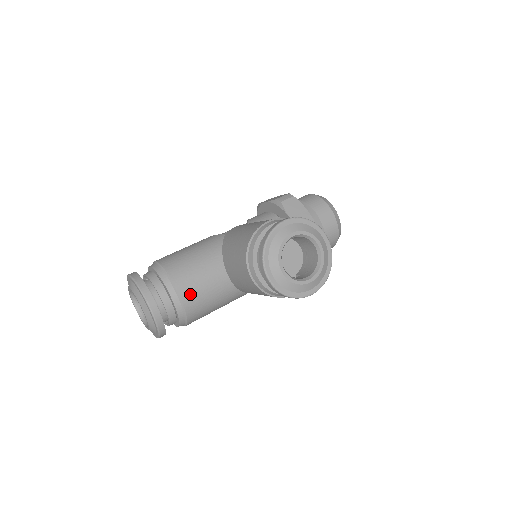
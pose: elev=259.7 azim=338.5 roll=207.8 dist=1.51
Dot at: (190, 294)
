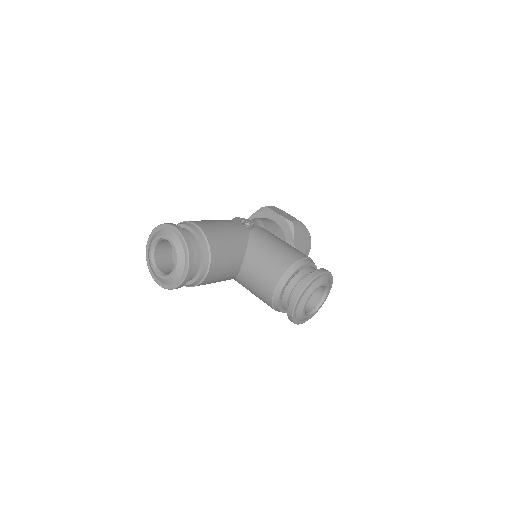
Dot at: (215, 272)
